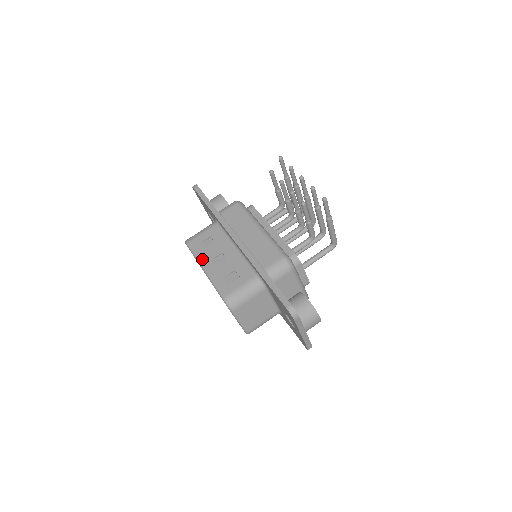
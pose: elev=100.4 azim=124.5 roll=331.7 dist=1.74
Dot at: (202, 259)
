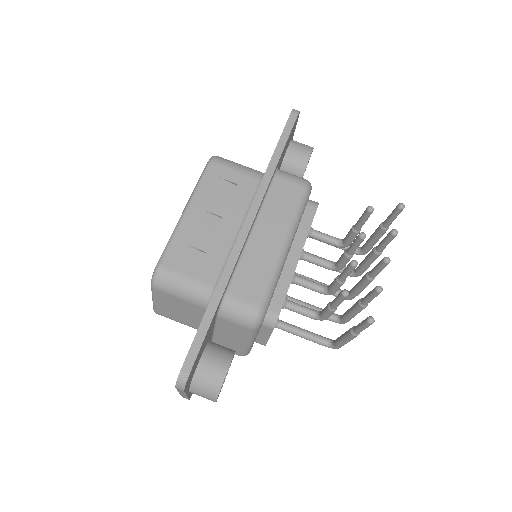
Dot at: (198, 197)
